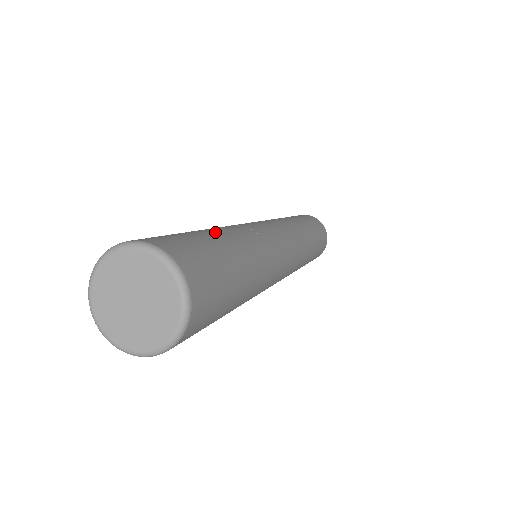
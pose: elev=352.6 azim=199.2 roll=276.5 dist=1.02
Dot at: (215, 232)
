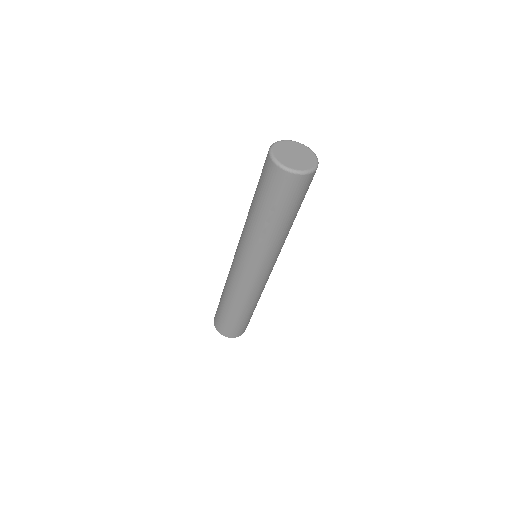
Dot at: occluded
